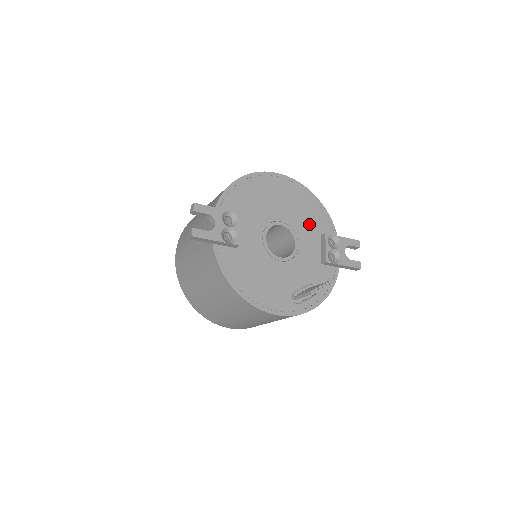
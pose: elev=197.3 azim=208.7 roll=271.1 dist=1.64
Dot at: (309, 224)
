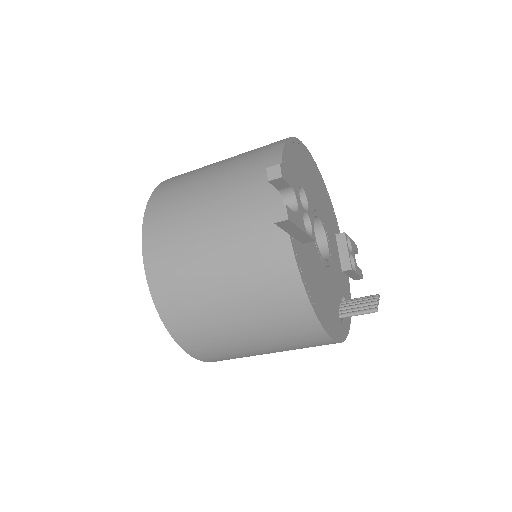
Dot at: (329, 219)
